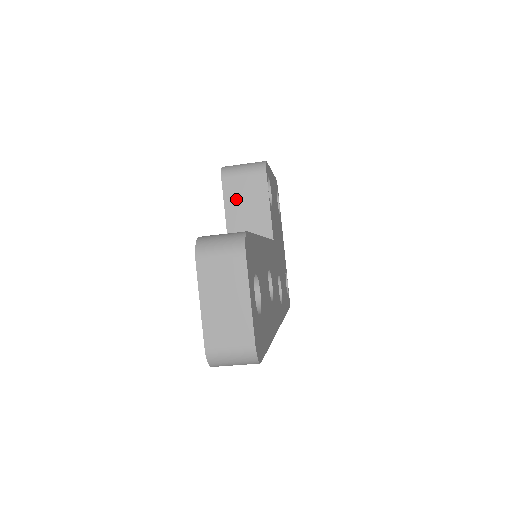
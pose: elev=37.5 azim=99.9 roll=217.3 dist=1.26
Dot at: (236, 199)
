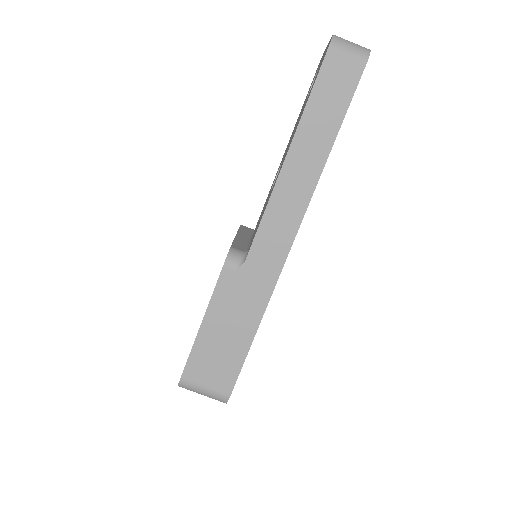
Dot at: (250, 232)
